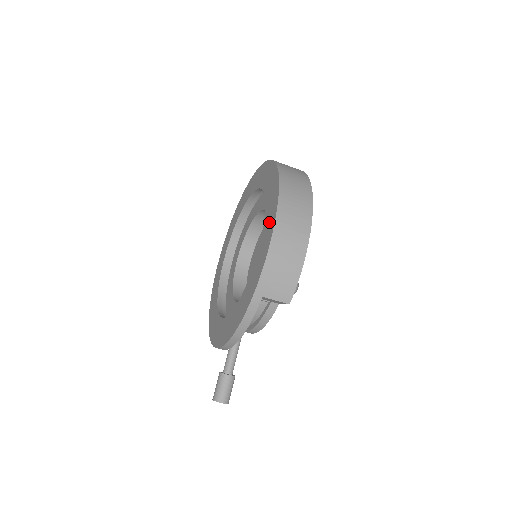
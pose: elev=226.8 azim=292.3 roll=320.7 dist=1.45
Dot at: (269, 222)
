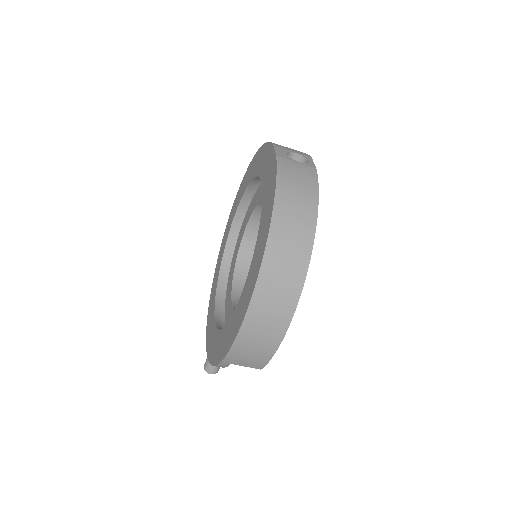
Dot at: (246, 295)
